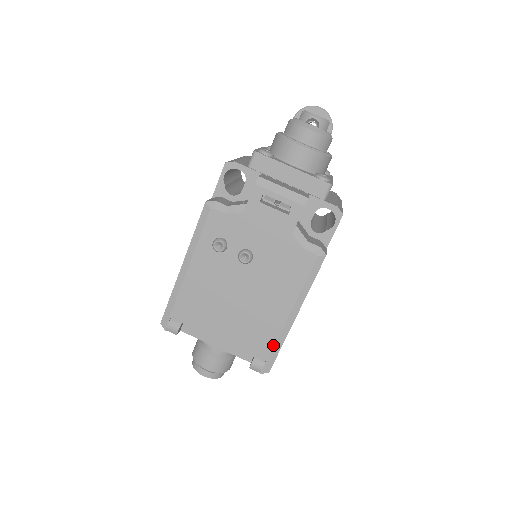
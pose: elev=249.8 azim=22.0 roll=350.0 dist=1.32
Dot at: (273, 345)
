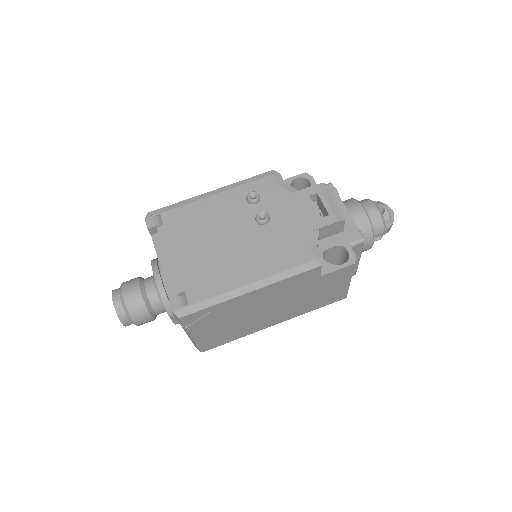
Dot at: (209, 297)
